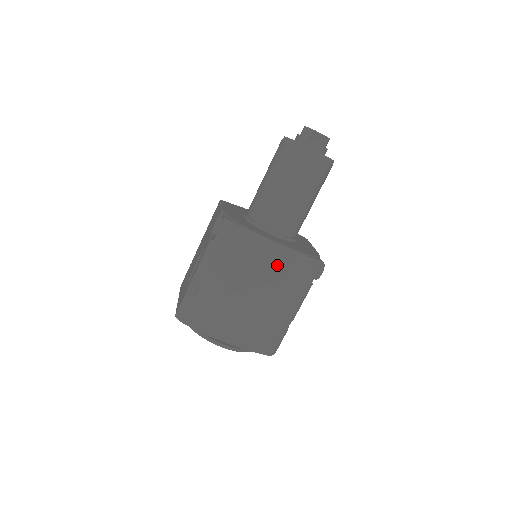
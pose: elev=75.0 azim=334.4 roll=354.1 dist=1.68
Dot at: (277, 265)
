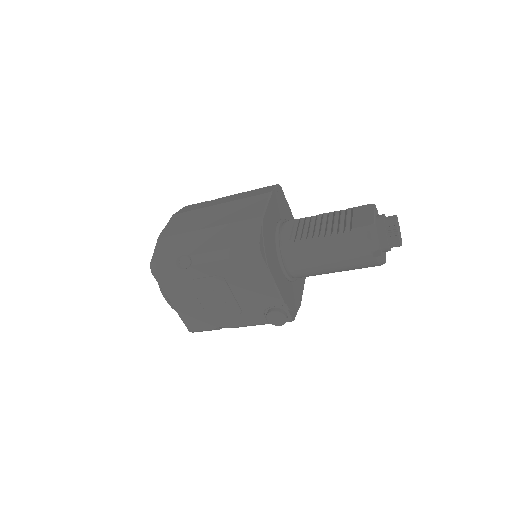
Dot at: occluded
